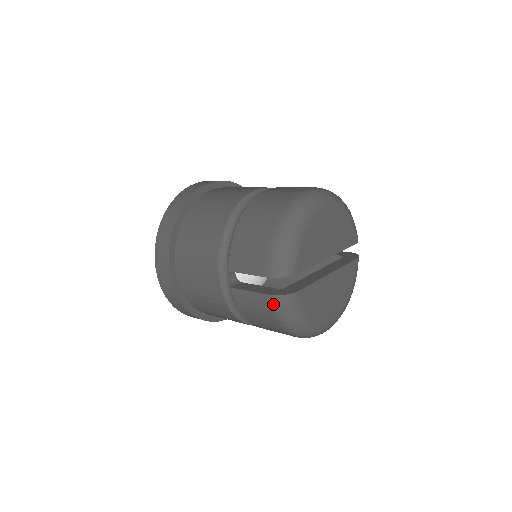
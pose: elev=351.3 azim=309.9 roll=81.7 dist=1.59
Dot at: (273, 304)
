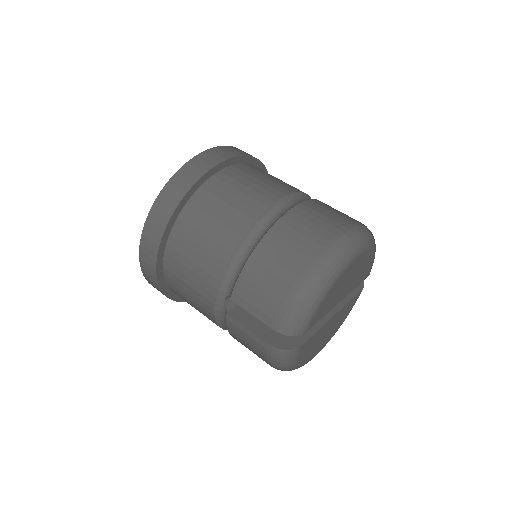
Dot at: (271, 353)
